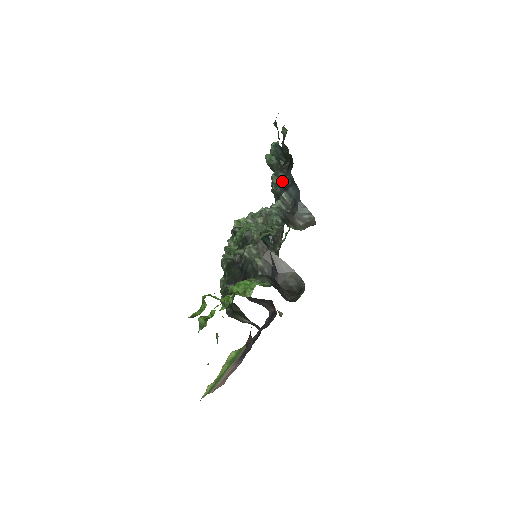
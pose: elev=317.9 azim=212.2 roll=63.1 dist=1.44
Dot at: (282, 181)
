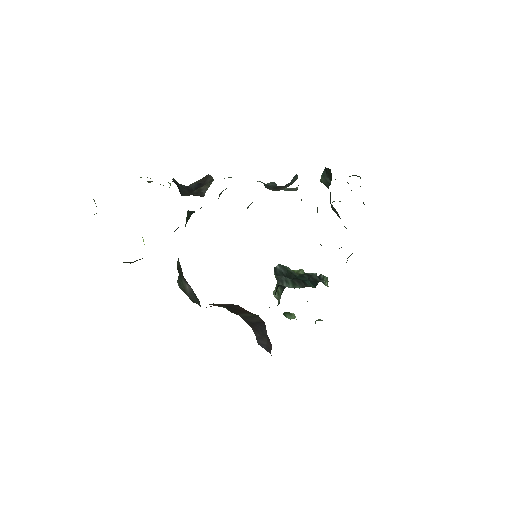
Dot at: occluded
